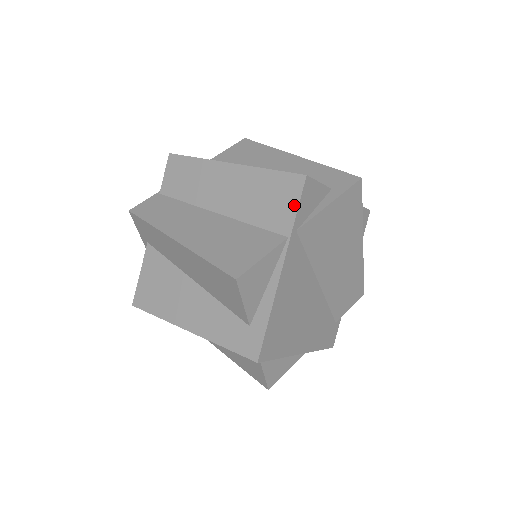
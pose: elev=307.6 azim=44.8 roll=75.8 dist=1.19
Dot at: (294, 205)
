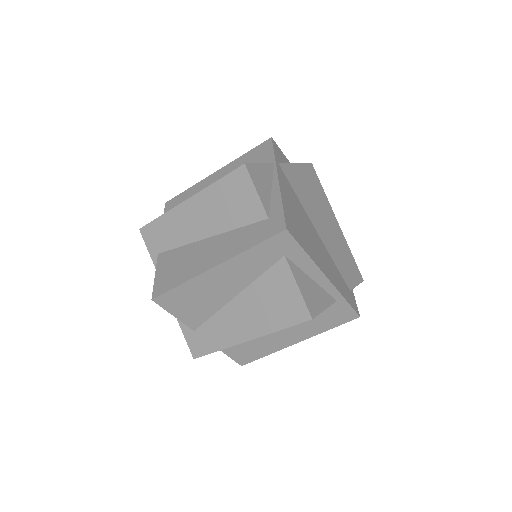
Dot at: (270, 151)
